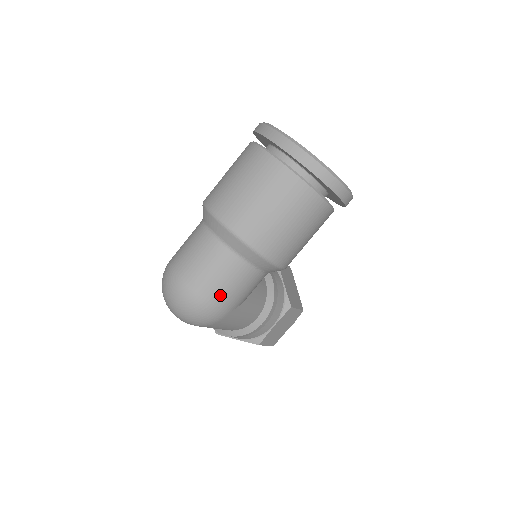
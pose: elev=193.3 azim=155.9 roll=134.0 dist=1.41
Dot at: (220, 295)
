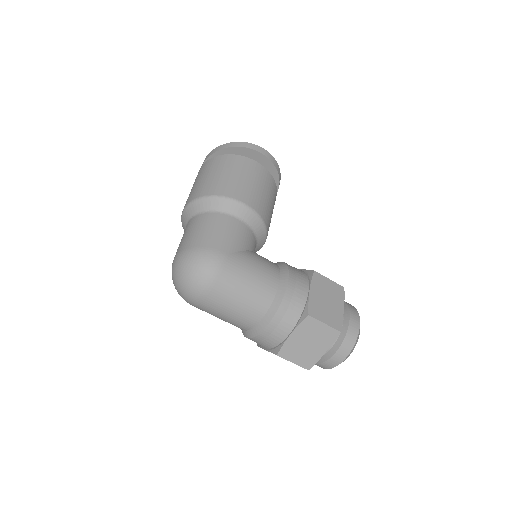
Dot at: (207, 239)
